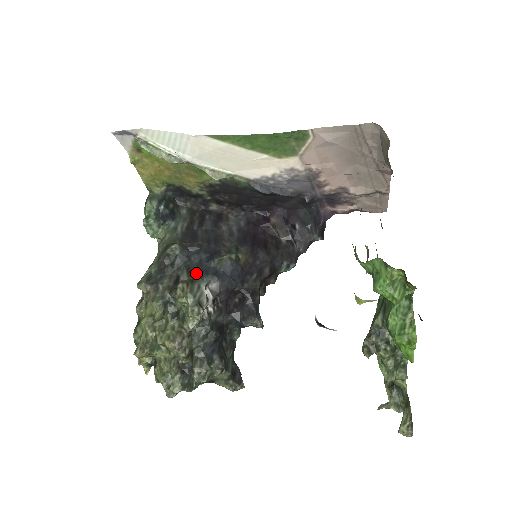
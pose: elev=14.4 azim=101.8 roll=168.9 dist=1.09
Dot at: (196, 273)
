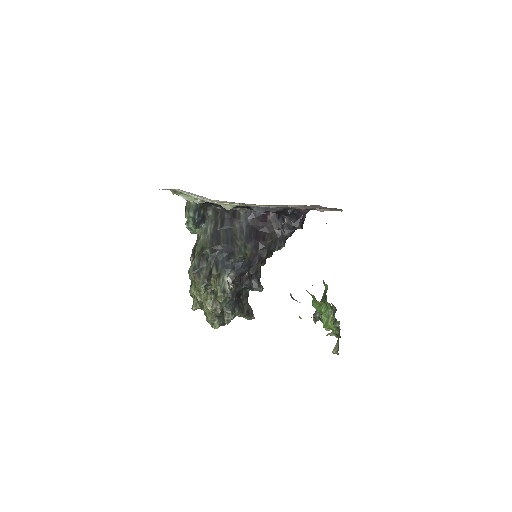
Dot at: (221, 269)
